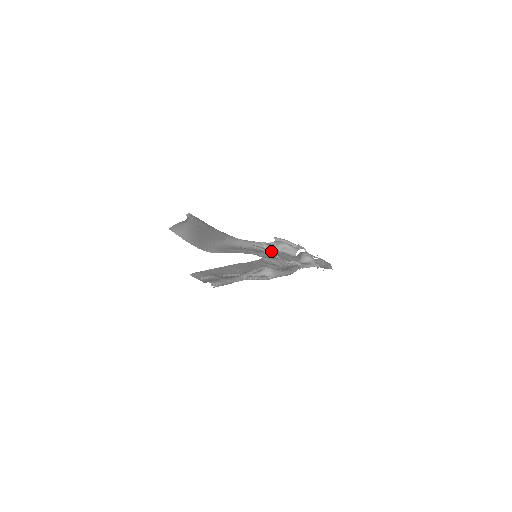
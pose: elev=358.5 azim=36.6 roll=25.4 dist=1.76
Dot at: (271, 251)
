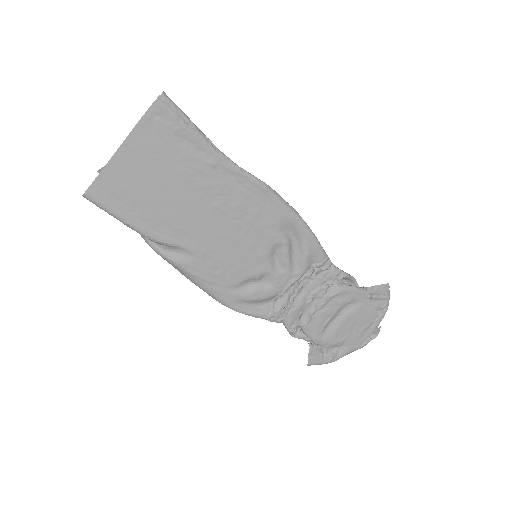
Dot at: (291, 304)
